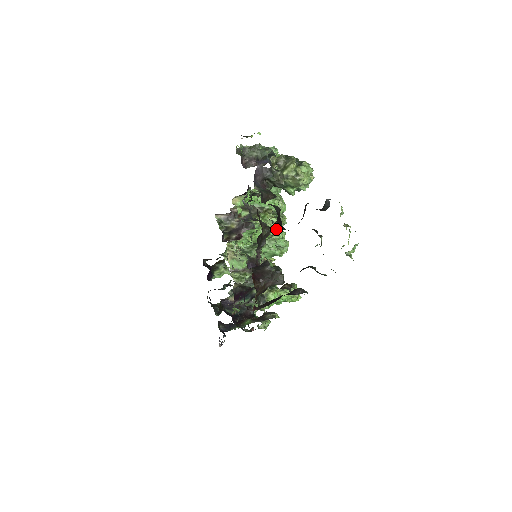
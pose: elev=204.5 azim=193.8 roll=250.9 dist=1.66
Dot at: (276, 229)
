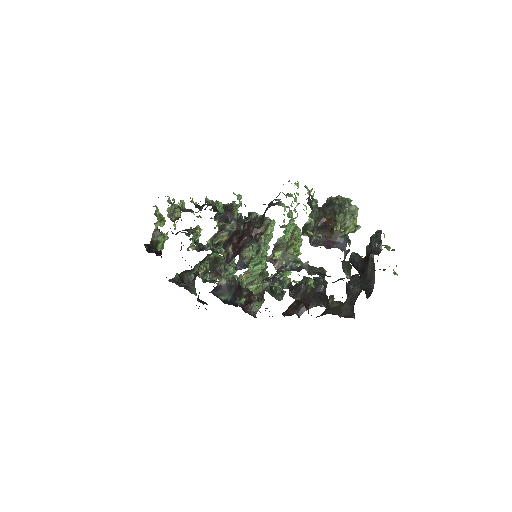
Dot at: occluded
